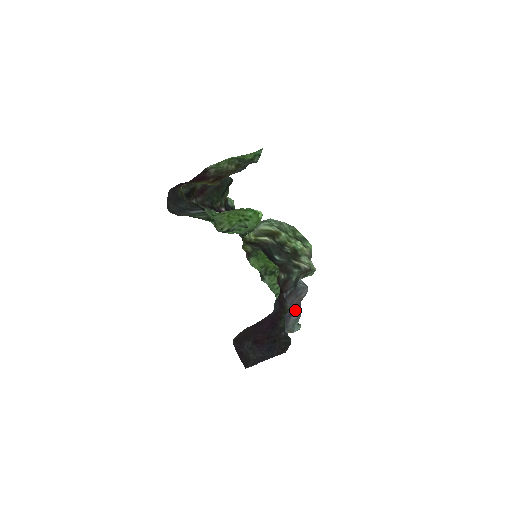
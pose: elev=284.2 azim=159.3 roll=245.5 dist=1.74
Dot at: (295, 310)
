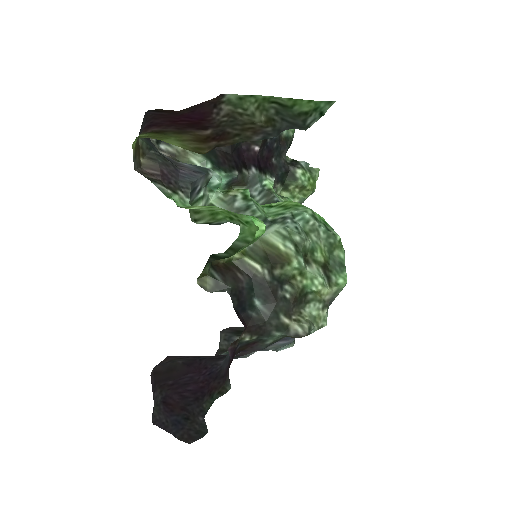
Dot at: occluded
